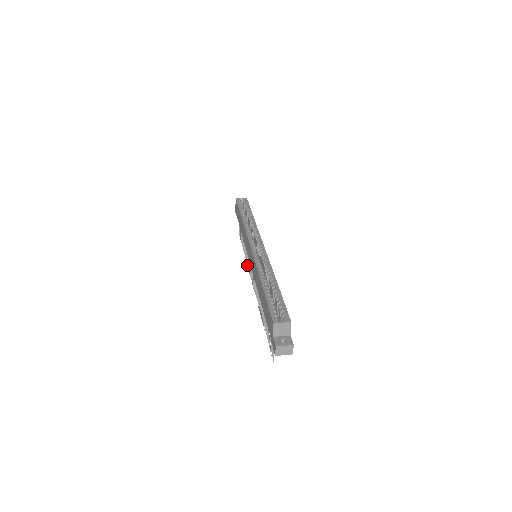
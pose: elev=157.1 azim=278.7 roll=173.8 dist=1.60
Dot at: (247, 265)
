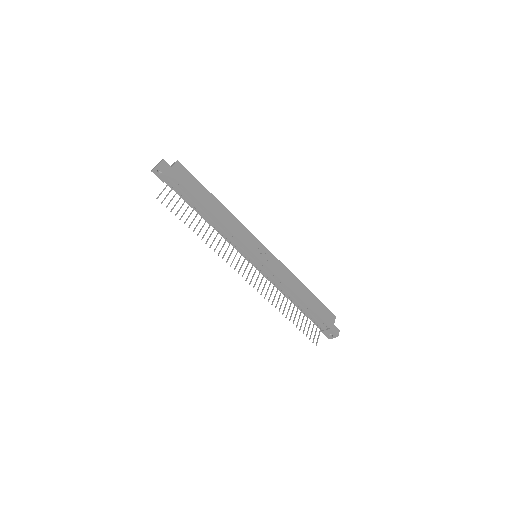
Dot at: (268, 301)
